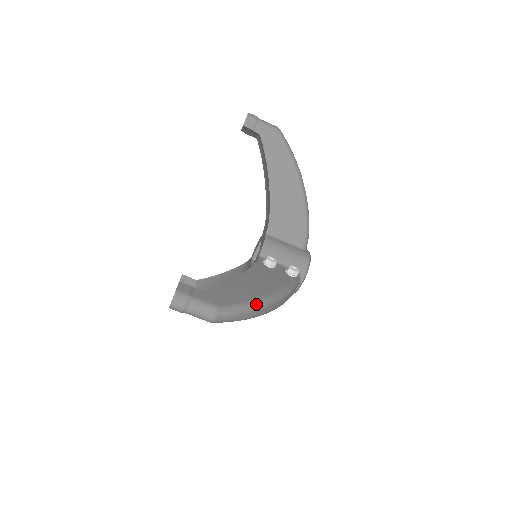
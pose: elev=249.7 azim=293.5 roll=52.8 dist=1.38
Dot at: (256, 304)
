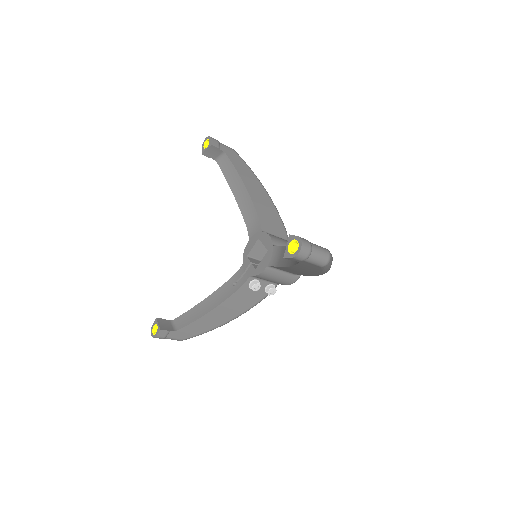
Dot at: occluded
